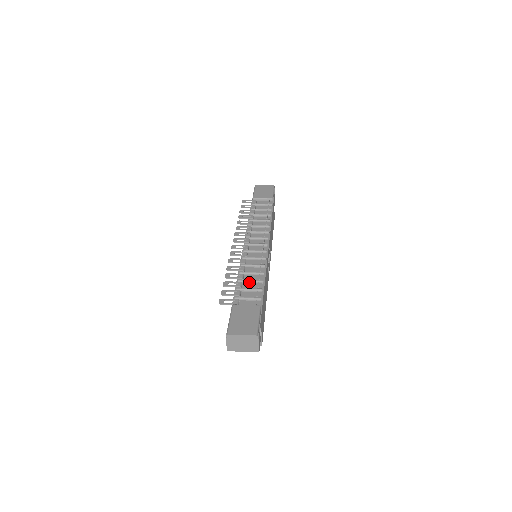
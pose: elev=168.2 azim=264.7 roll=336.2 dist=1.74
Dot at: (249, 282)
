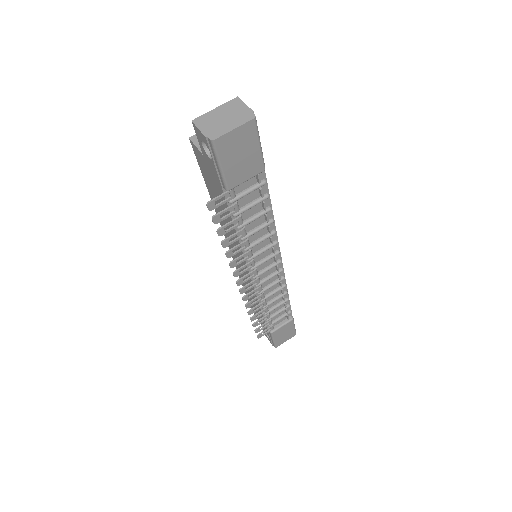
Dot at: (275, 308)
